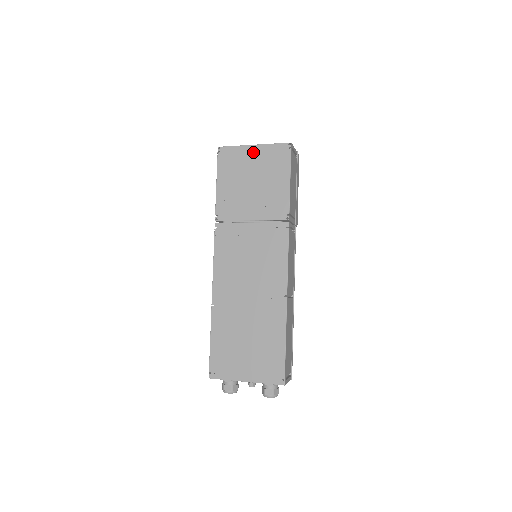
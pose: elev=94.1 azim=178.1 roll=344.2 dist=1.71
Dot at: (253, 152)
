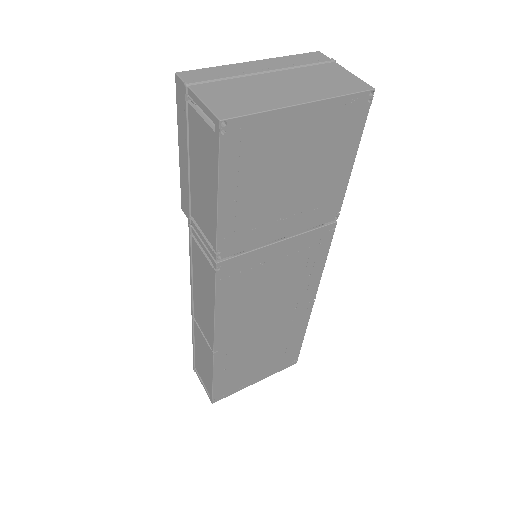
Dot at: (301, 121)
